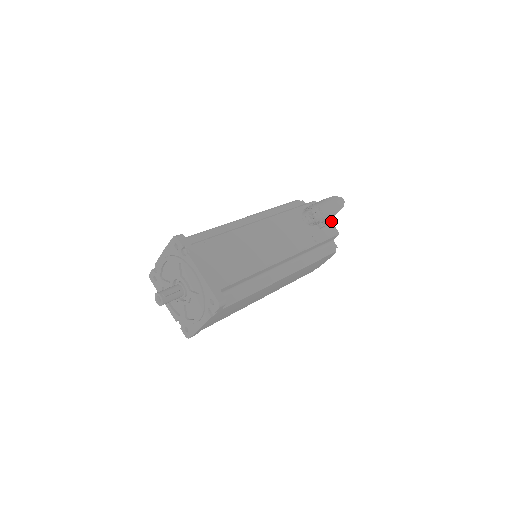
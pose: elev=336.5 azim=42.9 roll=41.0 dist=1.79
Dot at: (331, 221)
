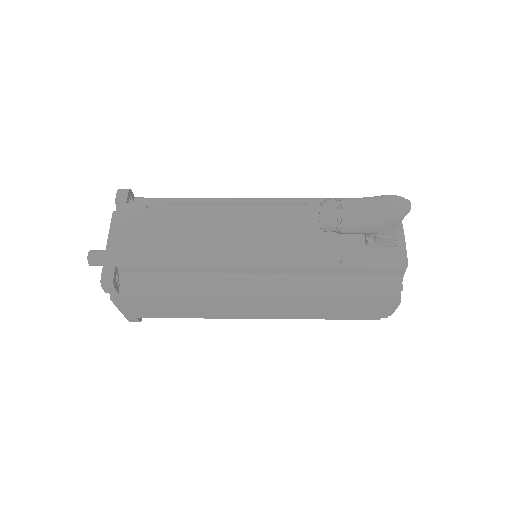
Dot at: (405, 243)
